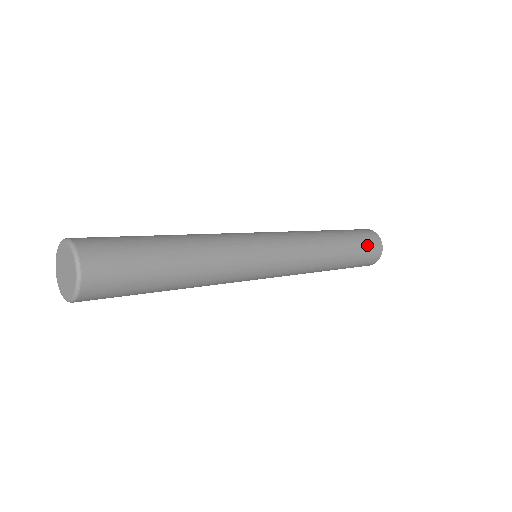
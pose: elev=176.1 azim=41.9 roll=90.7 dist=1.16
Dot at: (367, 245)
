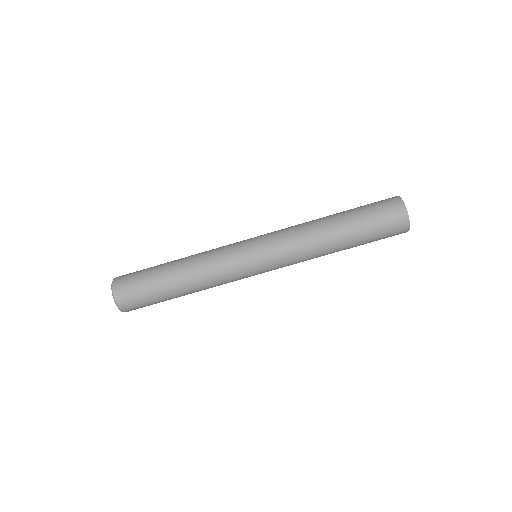
Dot at: (375, 205)
